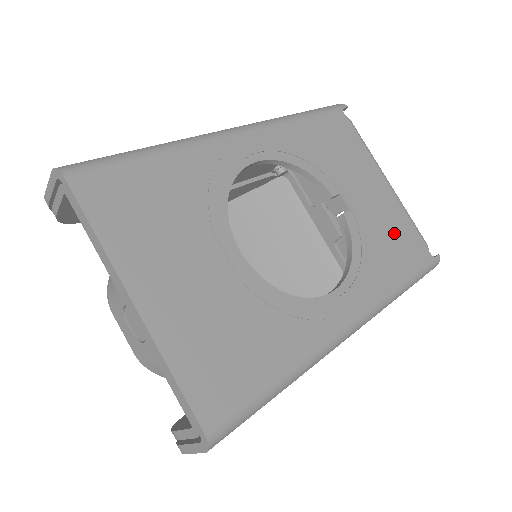
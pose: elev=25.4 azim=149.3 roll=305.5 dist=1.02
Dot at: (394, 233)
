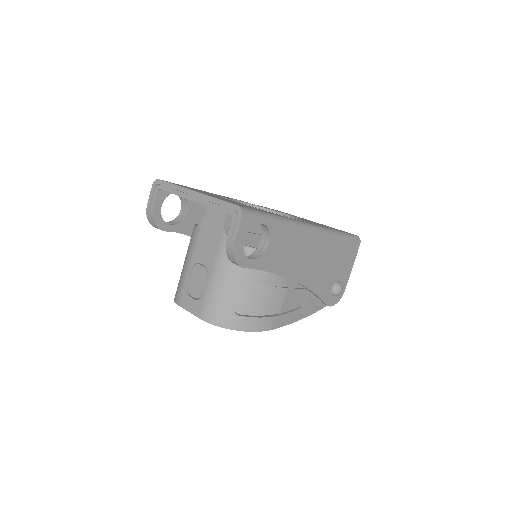
Dot at: occluded
